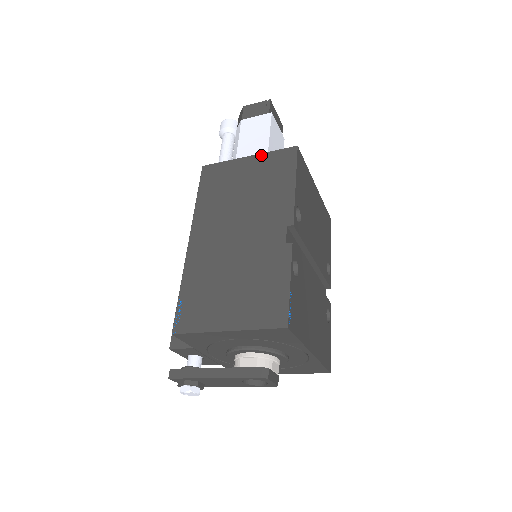
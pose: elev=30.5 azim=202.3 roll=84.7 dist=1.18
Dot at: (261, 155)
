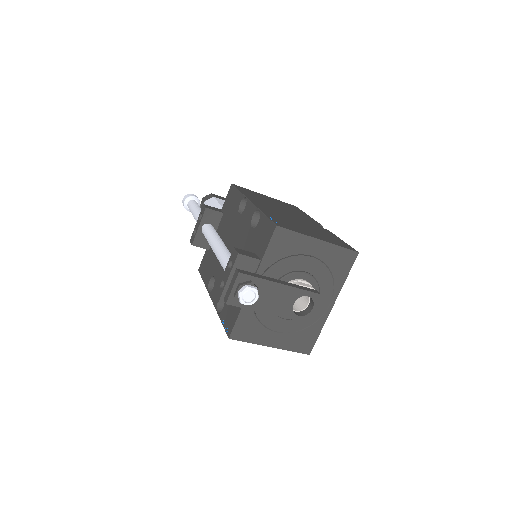
Dot at: (275, 199)
